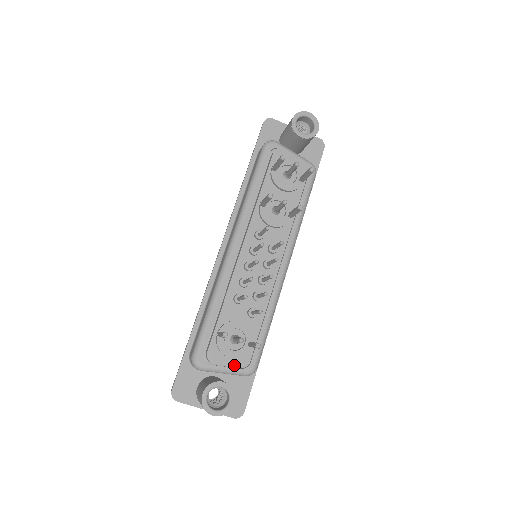
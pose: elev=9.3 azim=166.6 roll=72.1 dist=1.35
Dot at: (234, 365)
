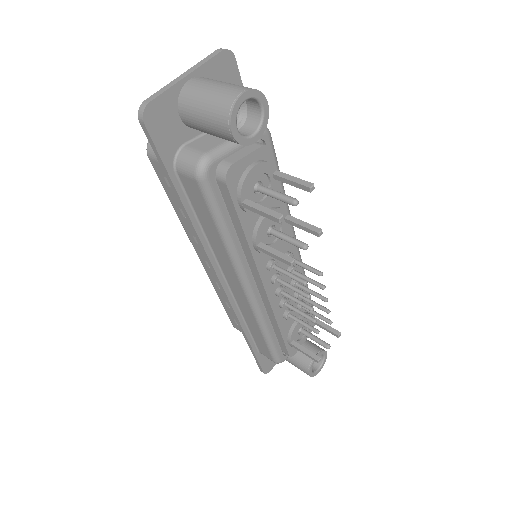
Dot at: occluded
